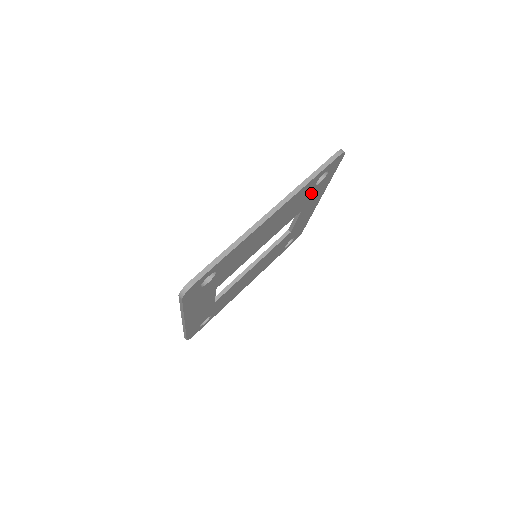
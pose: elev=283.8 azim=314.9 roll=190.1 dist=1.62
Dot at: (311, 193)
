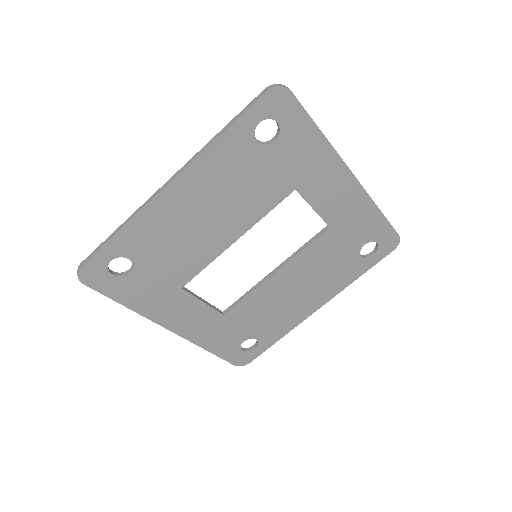
Dot at: (275, 158)
